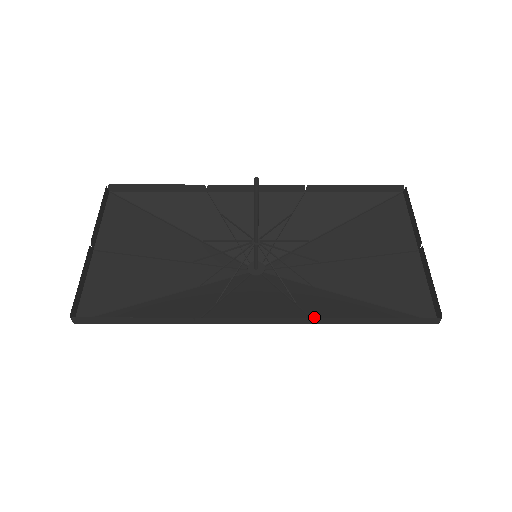
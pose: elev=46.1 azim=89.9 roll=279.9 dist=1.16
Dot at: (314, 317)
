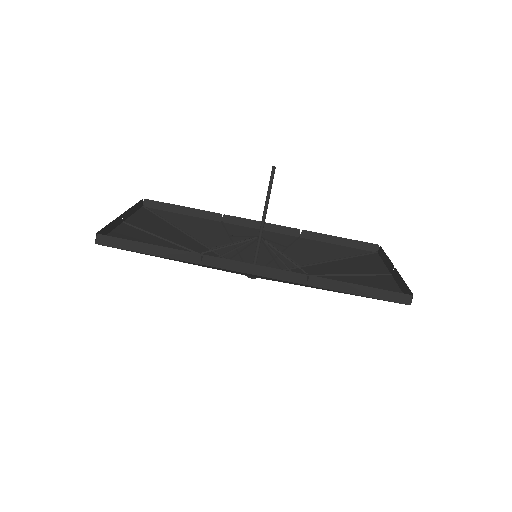
Dot at: occluded
